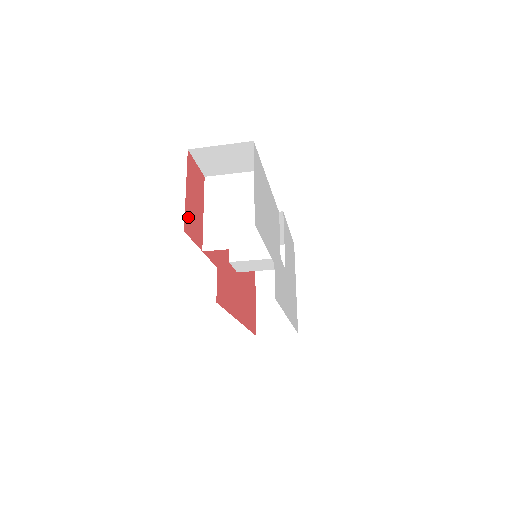
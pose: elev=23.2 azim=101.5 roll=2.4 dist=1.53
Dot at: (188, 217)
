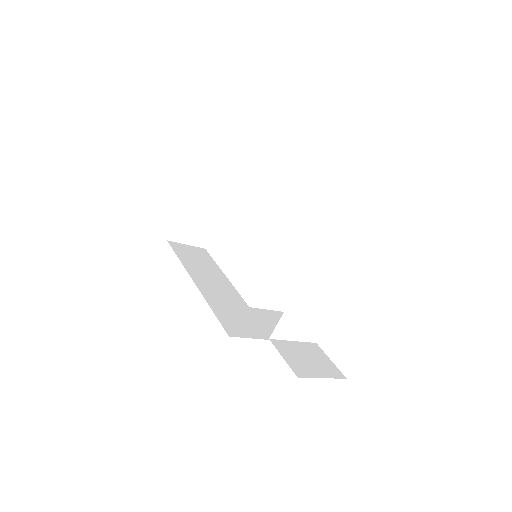
Dot at: occluded
